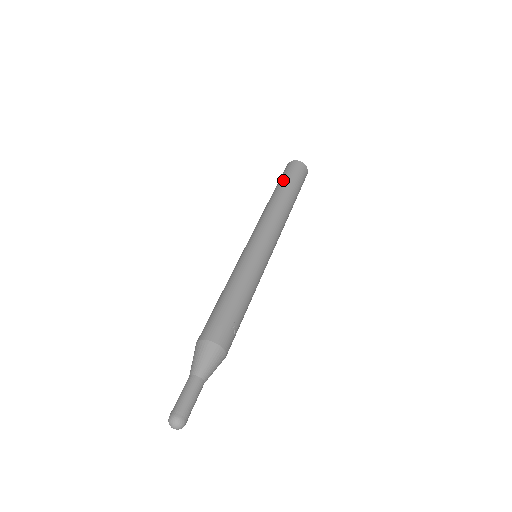
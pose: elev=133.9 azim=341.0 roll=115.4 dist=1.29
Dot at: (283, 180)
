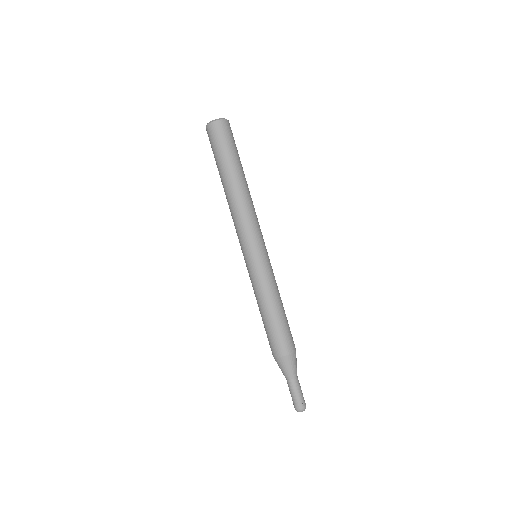
Dot at: (234, 156)
